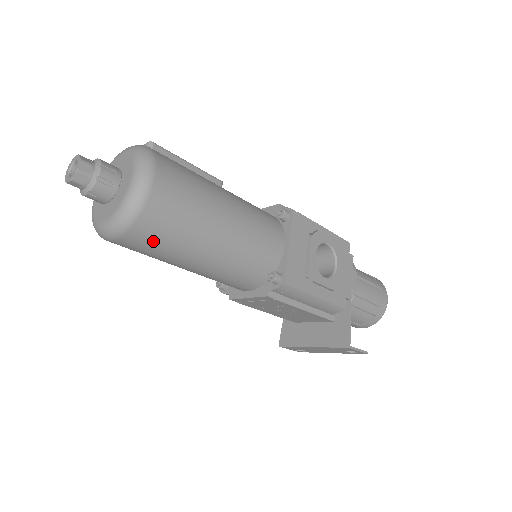
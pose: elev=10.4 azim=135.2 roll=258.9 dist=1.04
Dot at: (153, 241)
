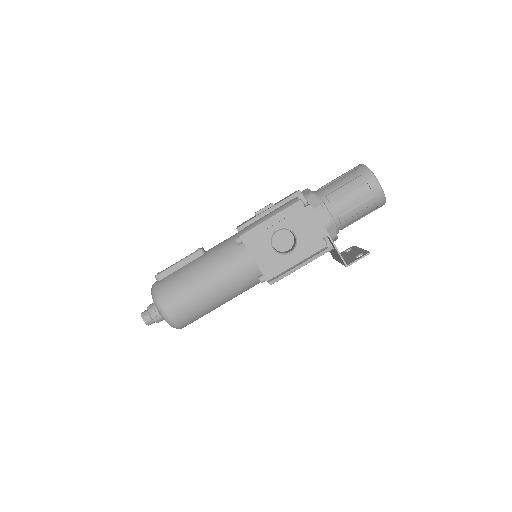
Dot at: (194, 320)
